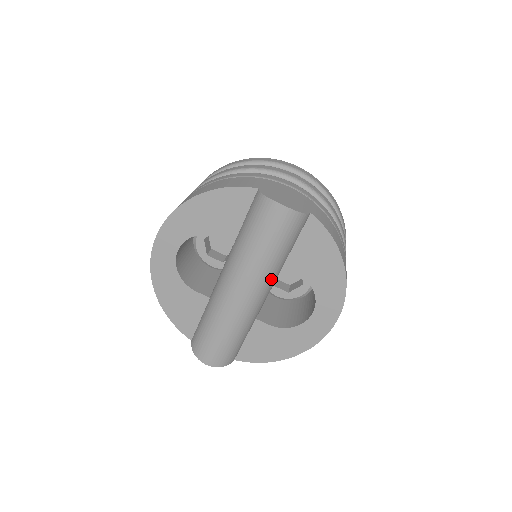
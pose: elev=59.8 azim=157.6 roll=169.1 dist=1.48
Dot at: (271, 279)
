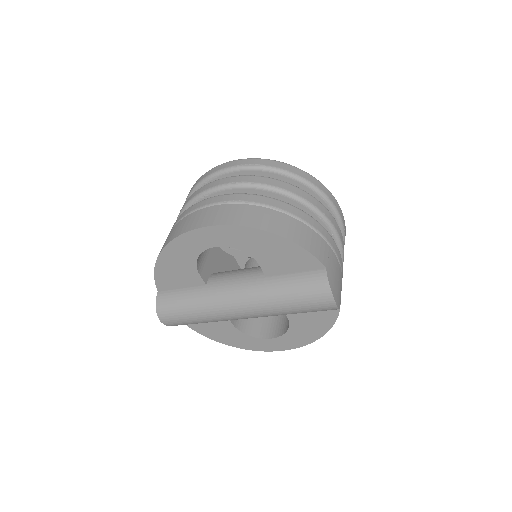
Dot at: occluded
